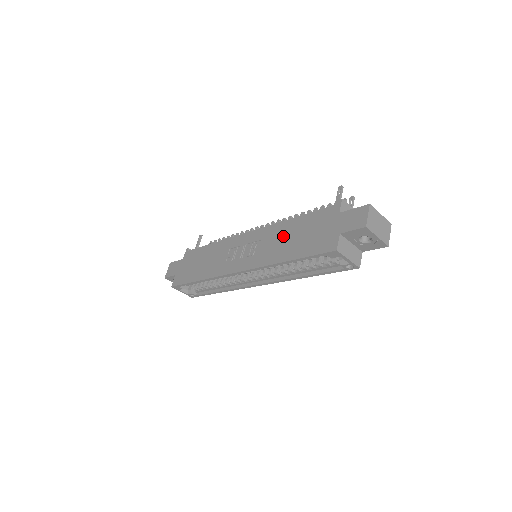
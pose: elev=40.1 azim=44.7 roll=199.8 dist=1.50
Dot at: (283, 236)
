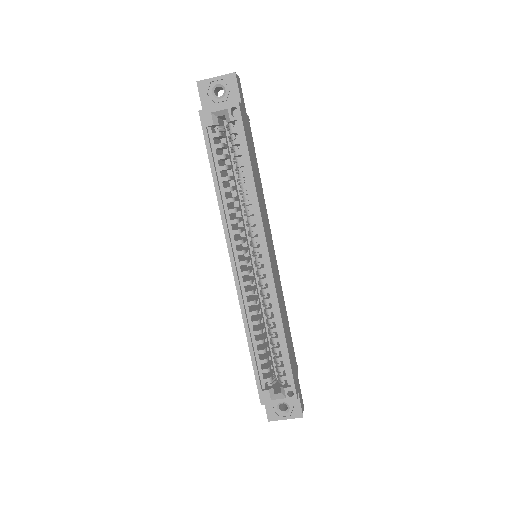
Dot at: occluded
